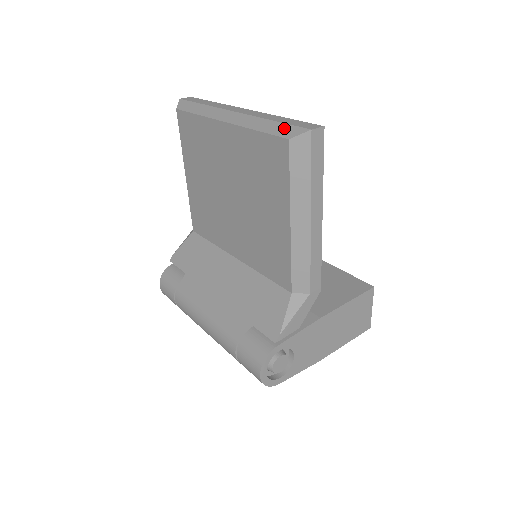
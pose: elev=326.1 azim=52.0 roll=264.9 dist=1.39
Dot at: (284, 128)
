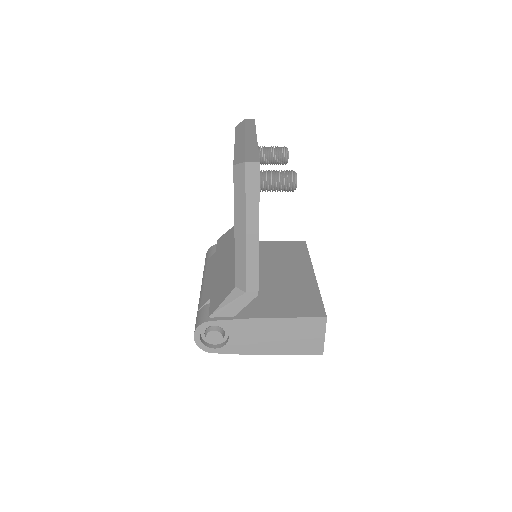
Dot at: (241, 157)
